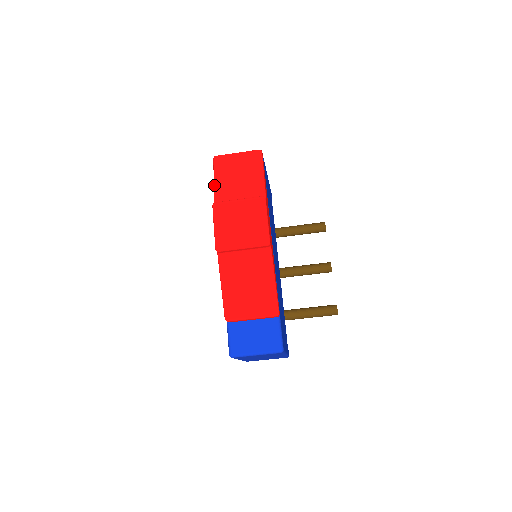
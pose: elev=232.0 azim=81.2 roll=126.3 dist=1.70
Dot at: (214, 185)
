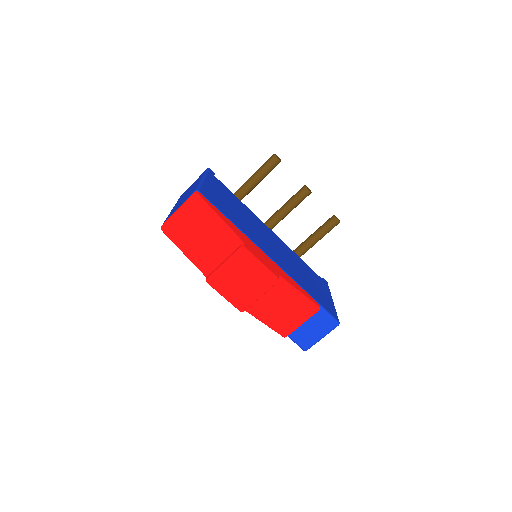
Dot at: (188, 258)
